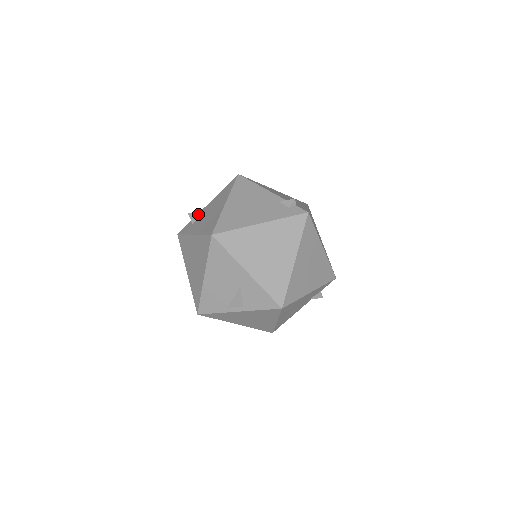
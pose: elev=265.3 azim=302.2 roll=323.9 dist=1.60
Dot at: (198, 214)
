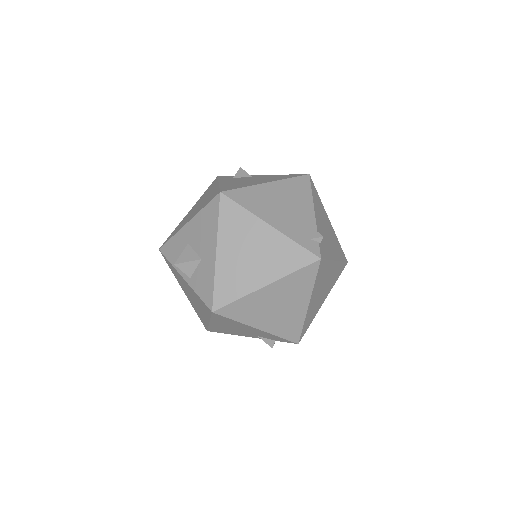
Dot at: (246, 174)
